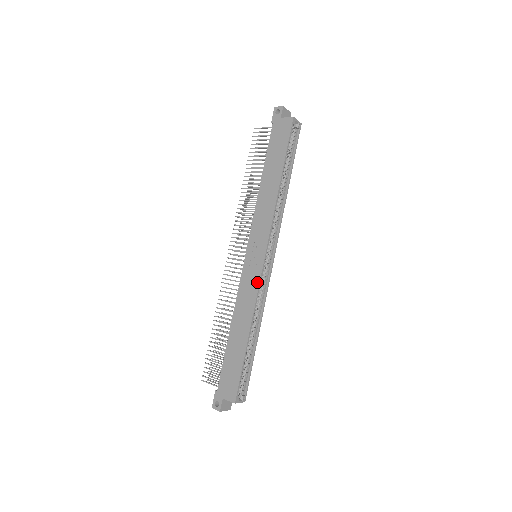
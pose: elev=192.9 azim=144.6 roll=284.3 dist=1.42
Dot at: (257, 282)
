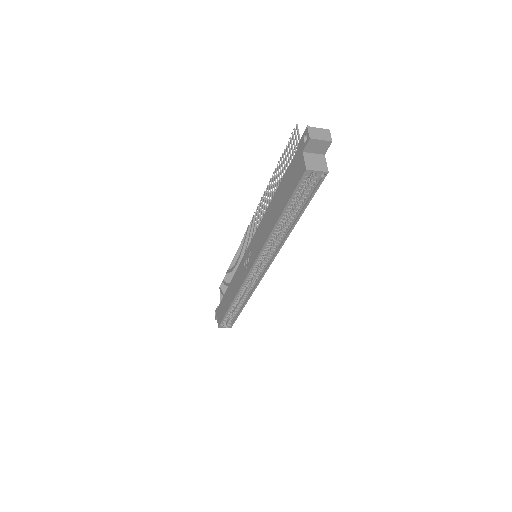
Dot at: (242, 281)
